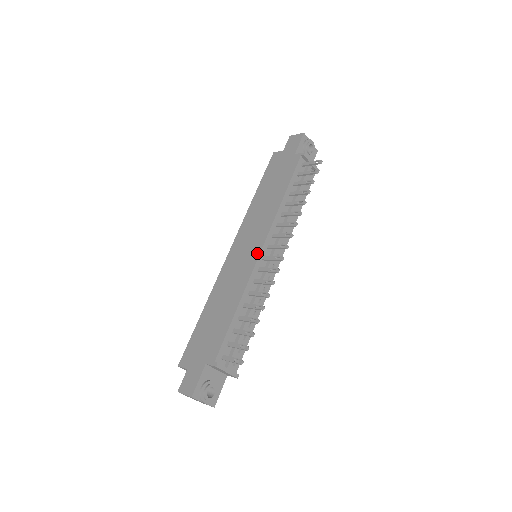
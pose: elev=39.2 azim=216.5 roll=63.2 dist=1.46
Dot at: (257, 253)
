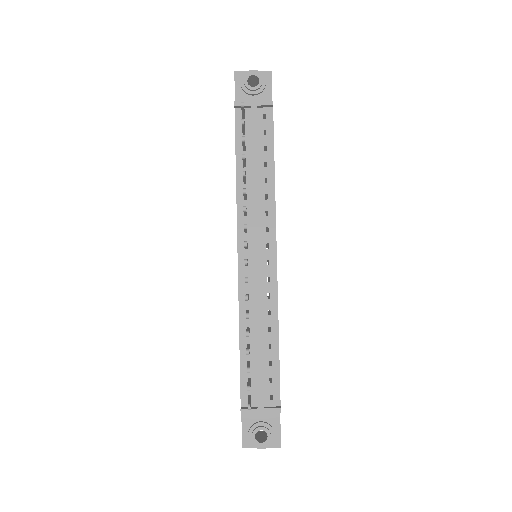
Dot at: occluded
